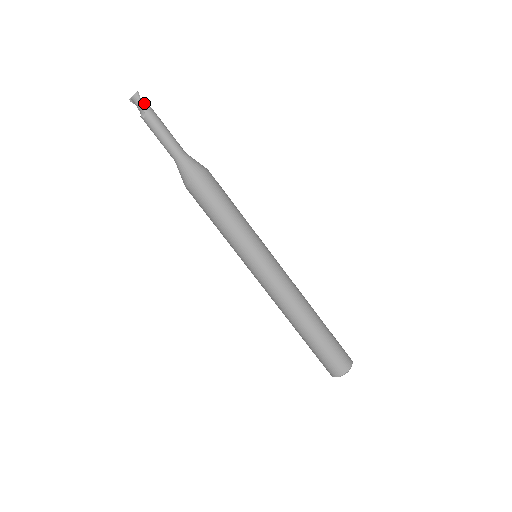
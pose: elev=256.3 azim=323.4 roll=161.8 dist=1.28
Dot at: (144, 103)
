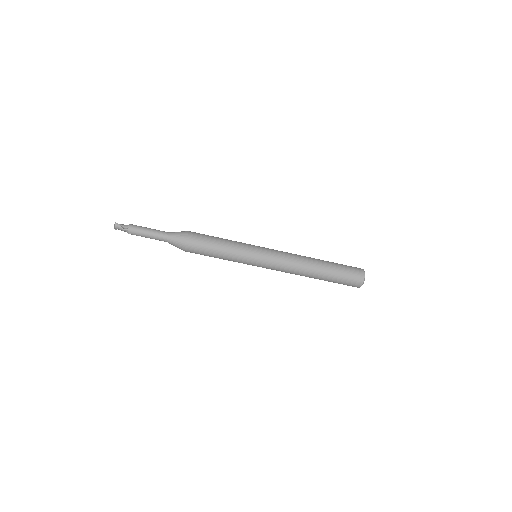
Dot at: (124, 225)
